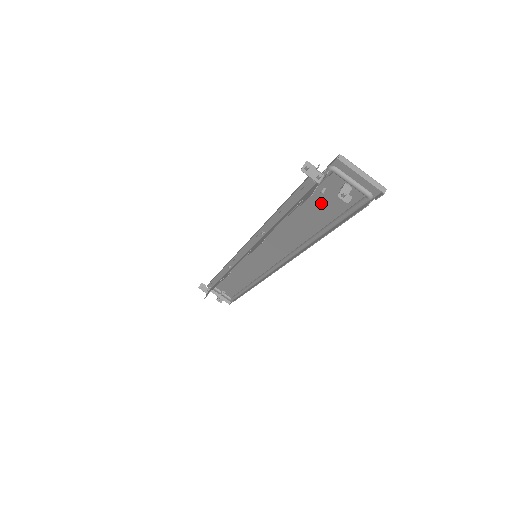
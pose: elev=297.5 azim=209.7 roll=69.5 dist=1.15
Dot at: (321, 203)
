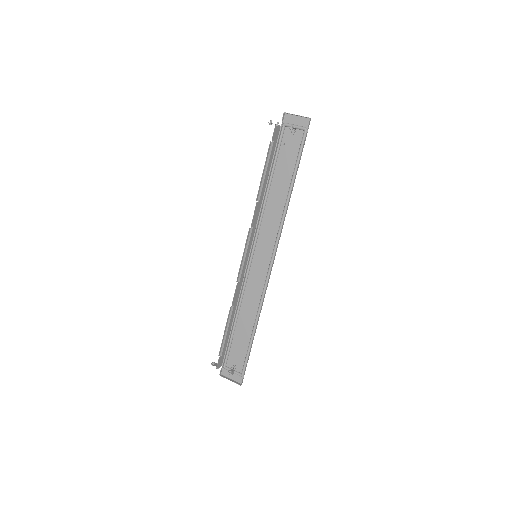
Dot at: (285, 158)
